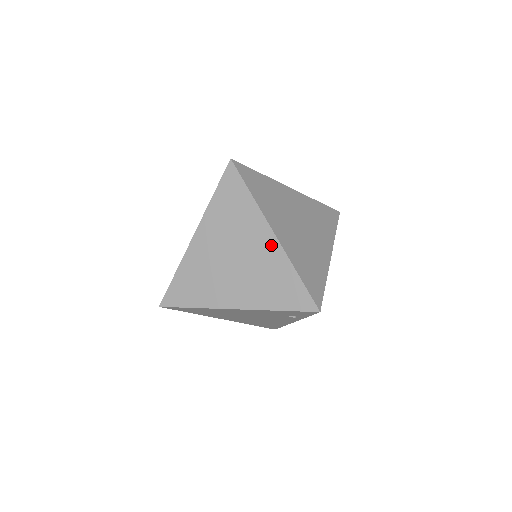
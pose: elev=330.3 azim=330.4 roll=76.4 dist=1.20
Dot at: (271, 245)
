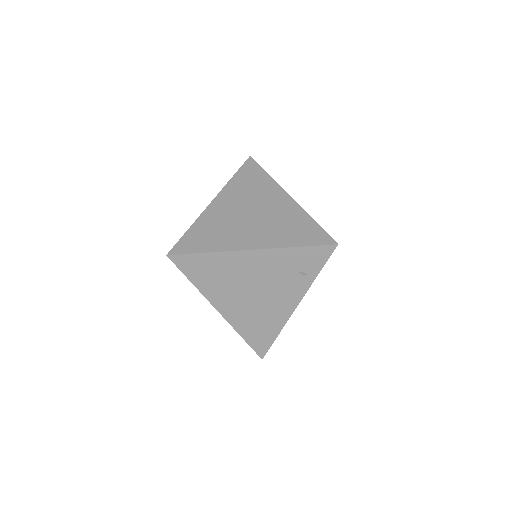
Dot at: (287, 203)
